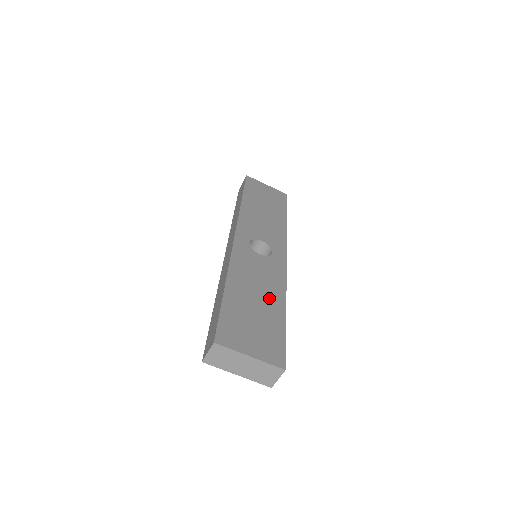
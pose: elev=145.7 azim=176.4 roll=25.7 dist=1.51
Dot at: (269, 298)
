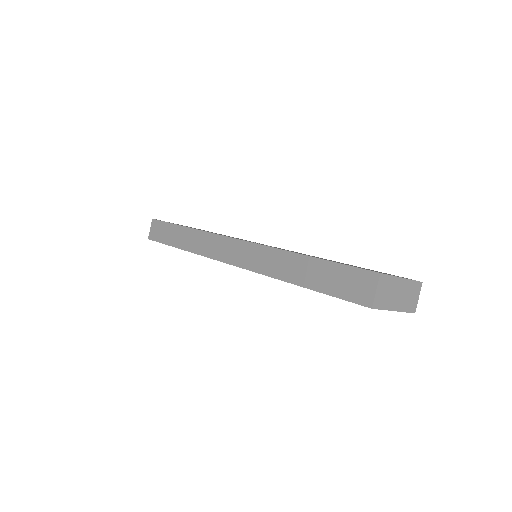
Dot at: occluded
